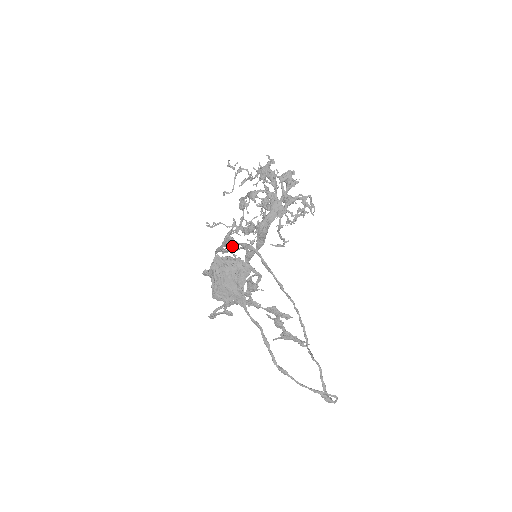
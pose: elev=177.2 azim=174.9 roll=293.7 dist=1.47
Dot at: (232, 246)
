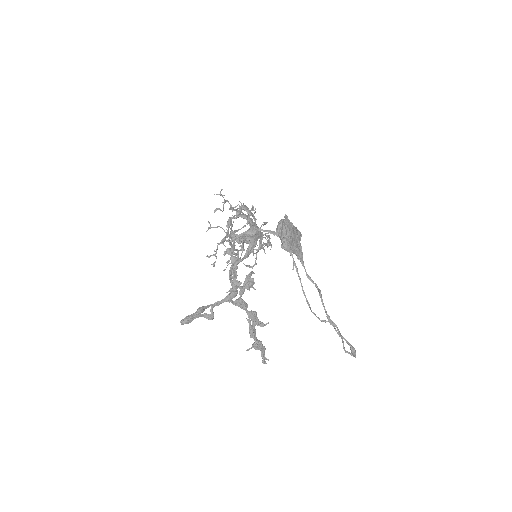
Dot at: occluded
